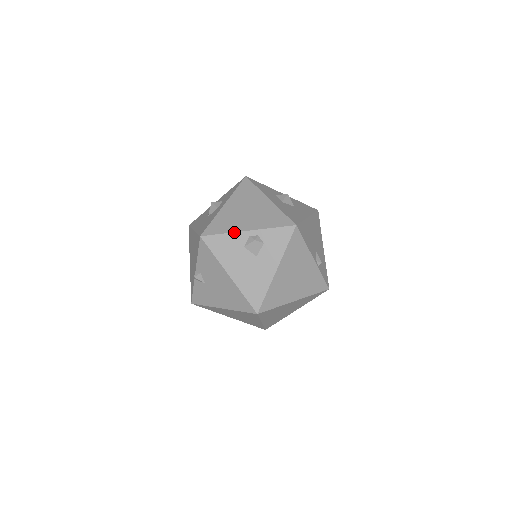
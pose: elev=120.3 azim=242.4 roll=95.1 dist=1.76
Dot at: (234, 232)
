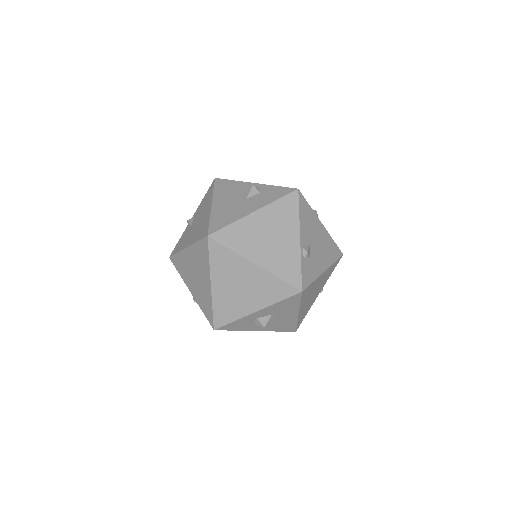
Dot at: occluded
